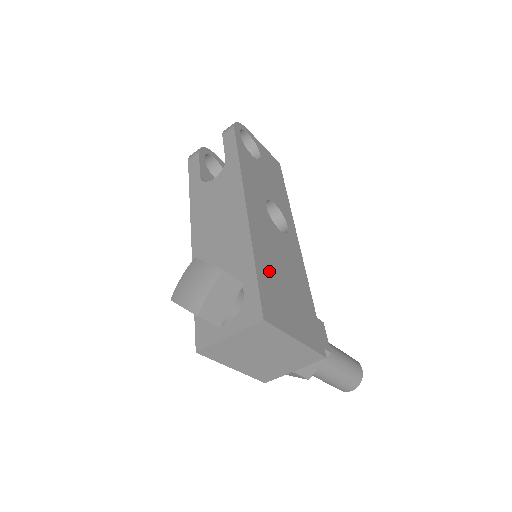
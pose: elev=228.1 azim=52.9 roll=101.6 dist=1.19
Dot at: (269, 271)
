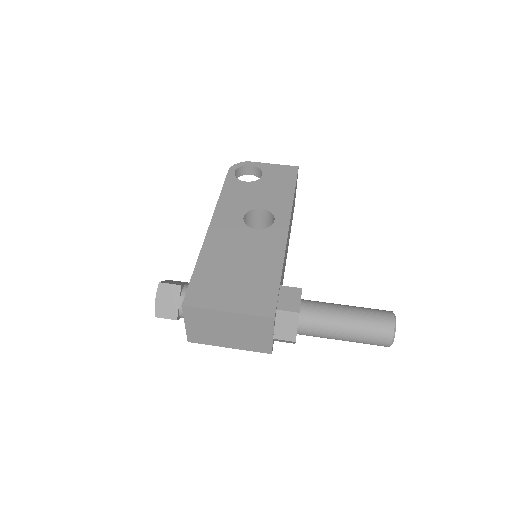
Dot at: (214, 268)
